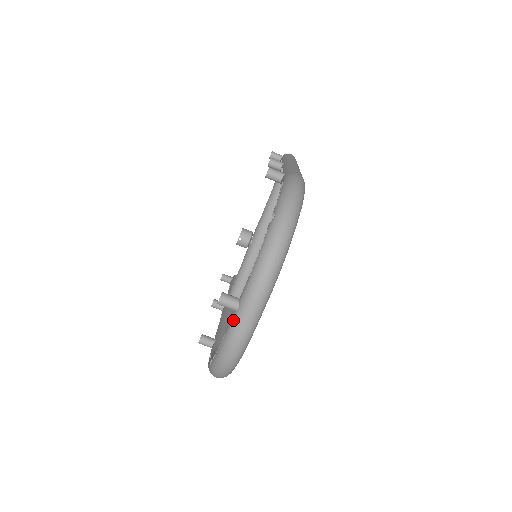
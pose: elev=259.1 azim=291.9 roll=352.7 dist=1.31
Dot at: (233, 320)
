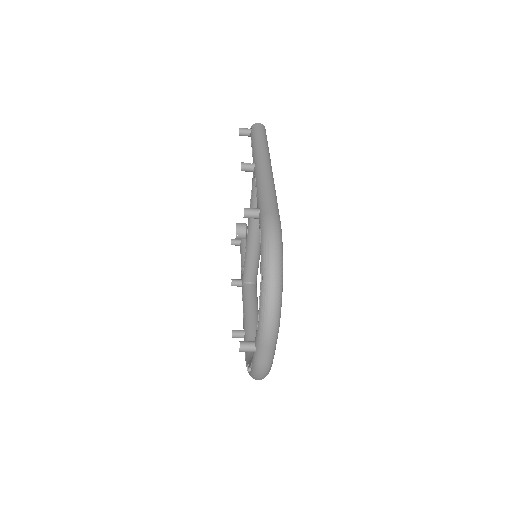
Dot at: (255, 358)
